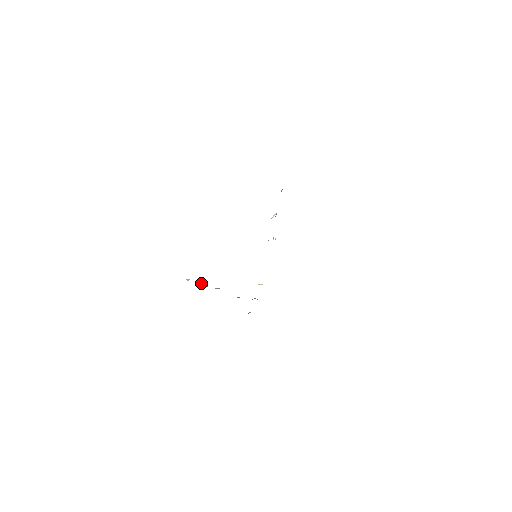
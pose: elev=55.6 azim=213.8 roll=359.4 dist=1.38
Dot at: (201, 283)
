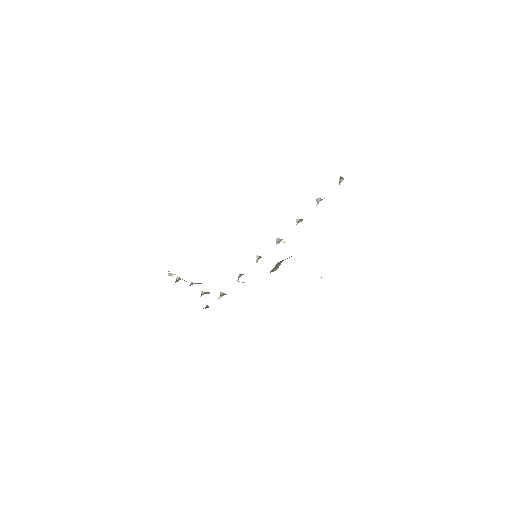
Dot at: (179, 277)
